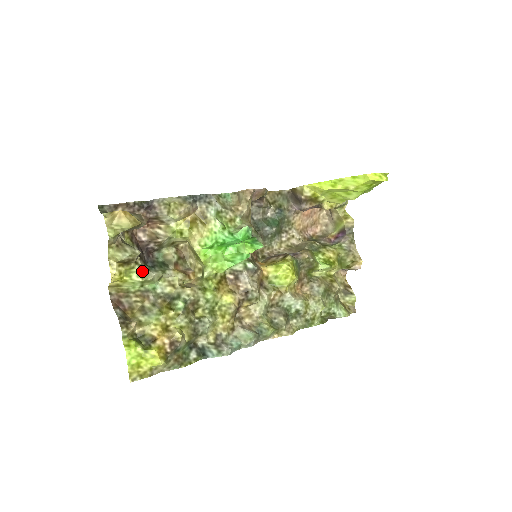
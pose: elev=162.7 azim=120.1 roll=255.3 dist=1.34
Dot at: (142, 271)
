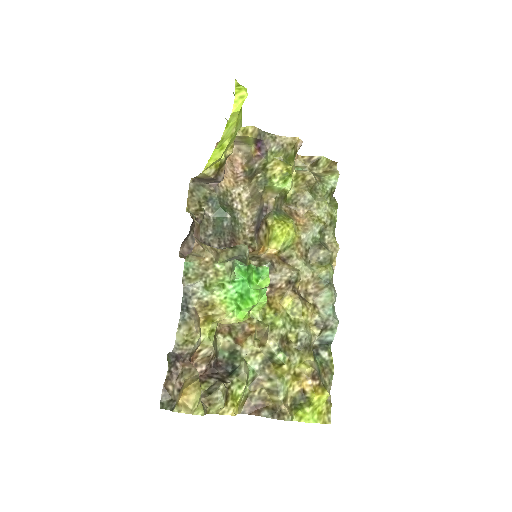
Dot at: (237, 383)
